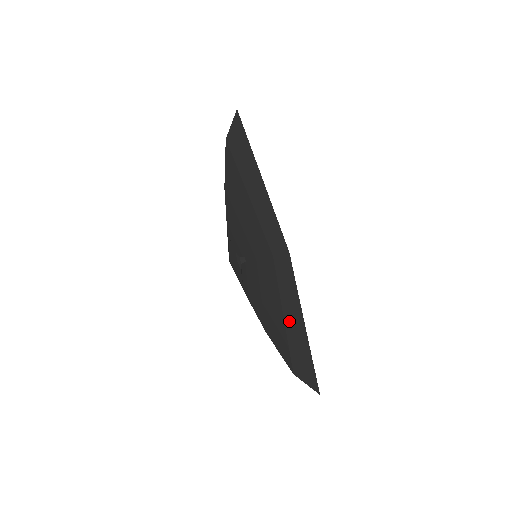
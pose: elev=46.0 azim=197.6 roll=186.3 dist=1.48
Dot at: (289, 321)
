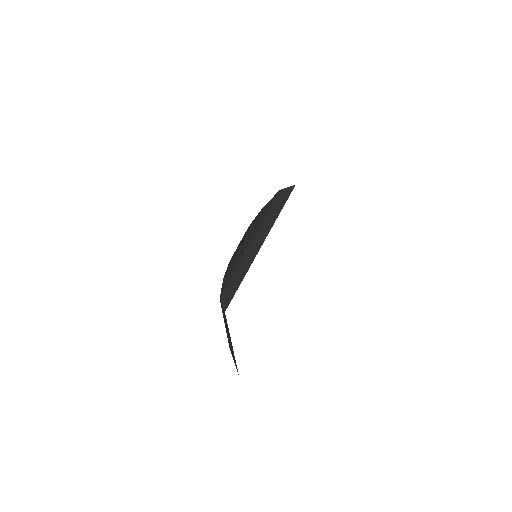
Dot at: occluded
